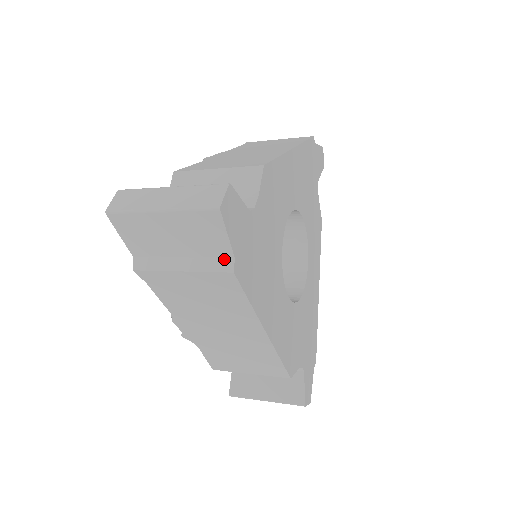
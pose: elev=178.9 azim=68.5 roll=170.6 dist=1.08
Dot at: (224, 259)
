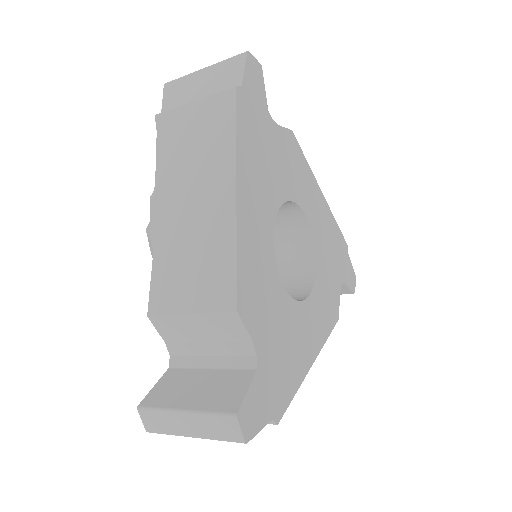
Dot at: occluded
